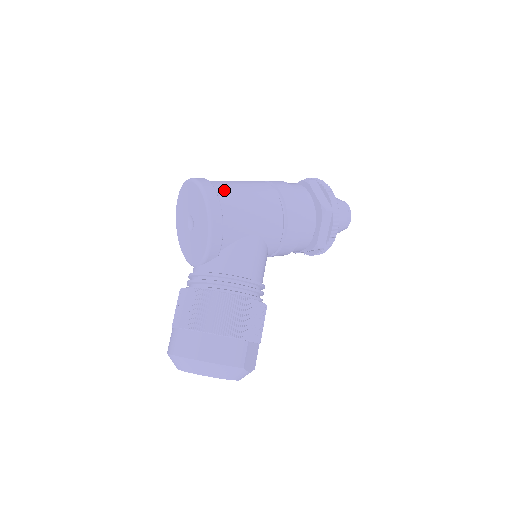
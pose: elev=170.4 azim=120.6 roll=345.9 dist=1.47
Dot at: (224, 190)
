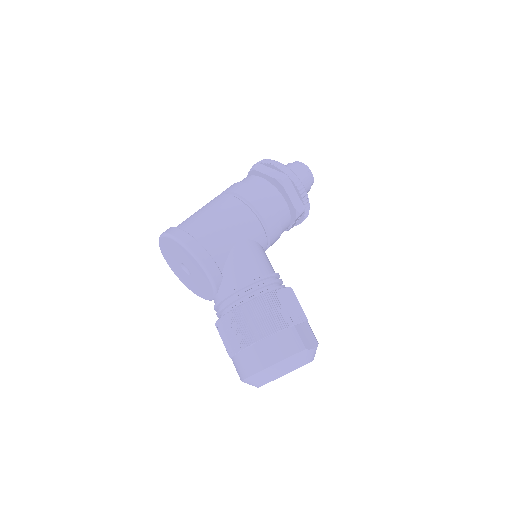
Dot at: (190, 225)
